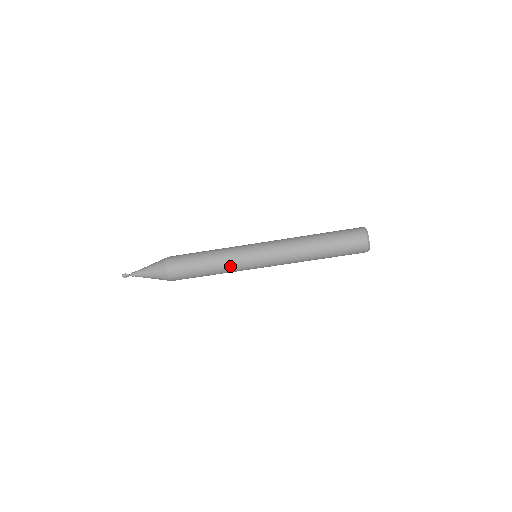
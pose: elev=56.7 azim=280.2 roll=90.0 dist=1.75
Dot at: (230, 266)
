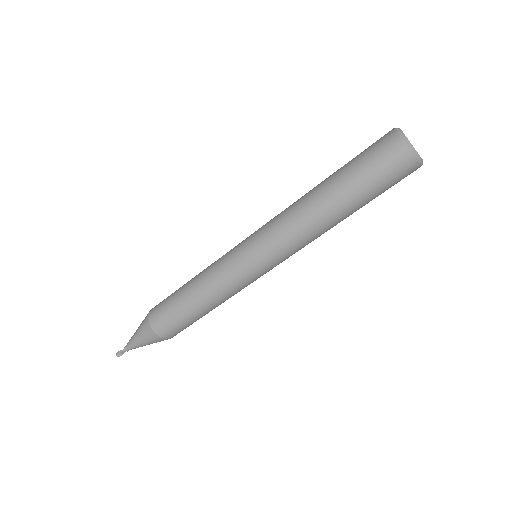
Dot at: (222, 286)
